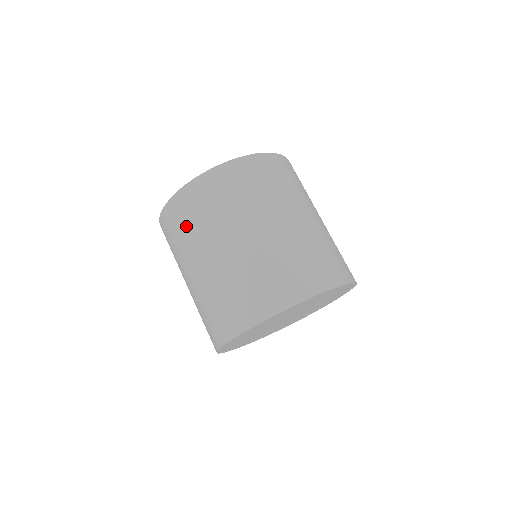
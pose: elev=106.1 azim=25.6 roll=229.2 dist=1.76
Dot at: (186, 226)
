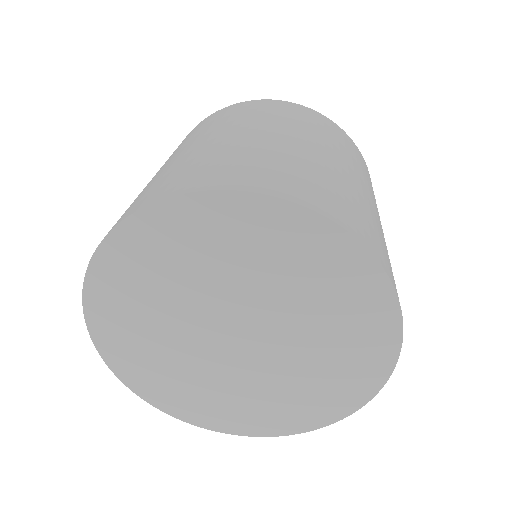
Dot at: (244, 113)
